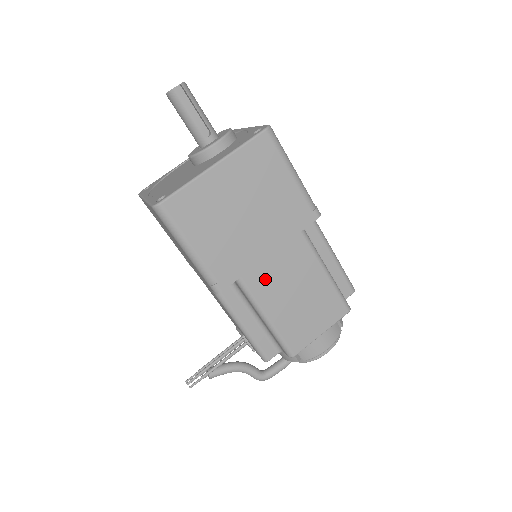
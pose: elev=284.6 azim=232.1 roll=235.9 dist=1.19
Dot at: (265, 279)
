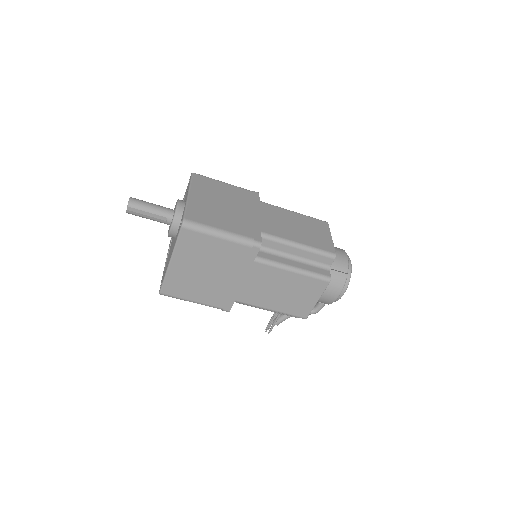
Dot at: (251, 294)
